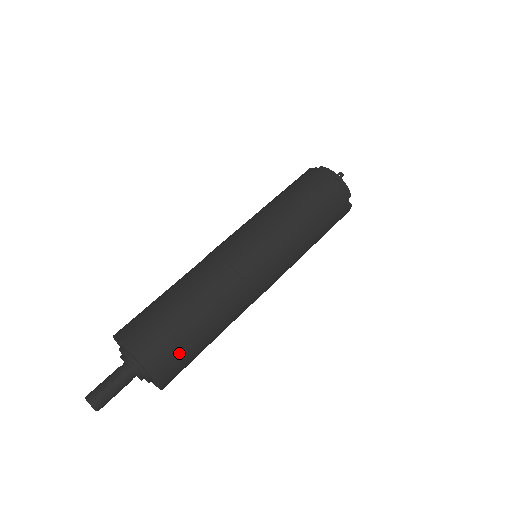
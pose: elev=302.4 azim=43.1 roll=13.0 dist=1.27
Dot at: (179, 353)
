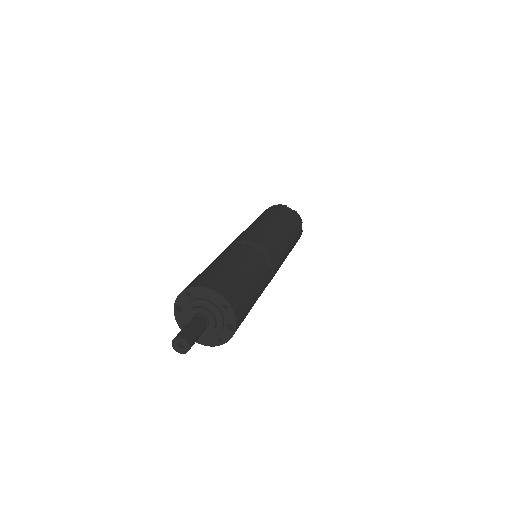
Dot at: (220, 275)
